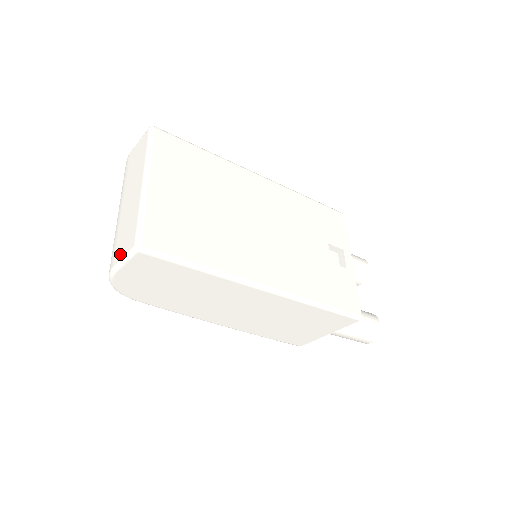
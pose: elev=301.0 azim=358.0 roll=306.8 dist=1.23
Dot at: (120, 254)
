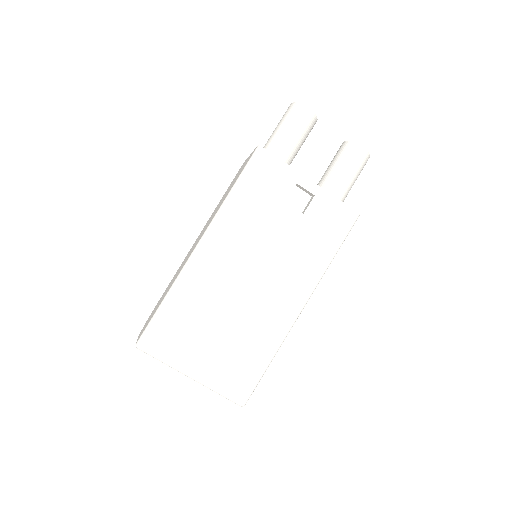
Dot at: occluded
